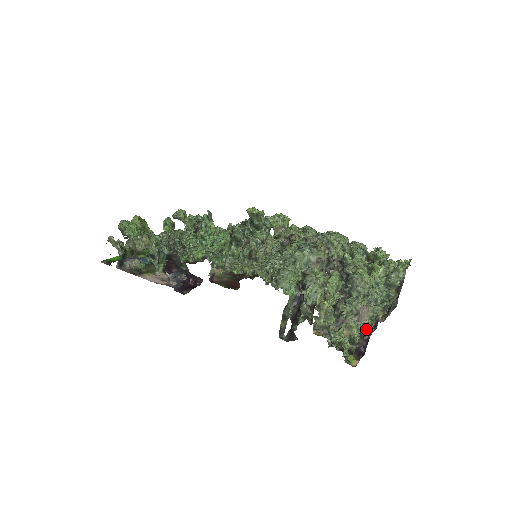
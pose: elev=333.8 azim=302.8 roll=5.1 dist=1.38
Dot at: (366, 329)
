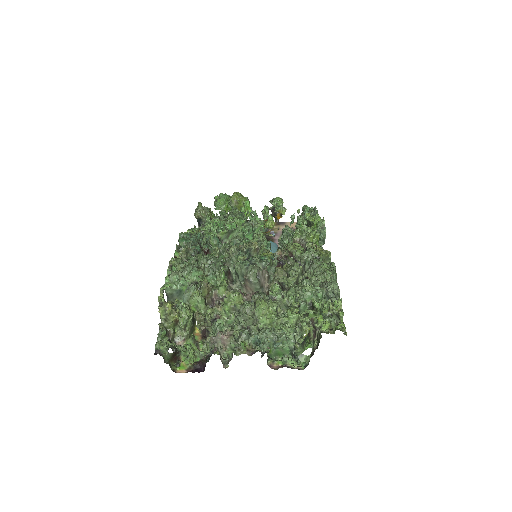
Dot at: (212, 353)
